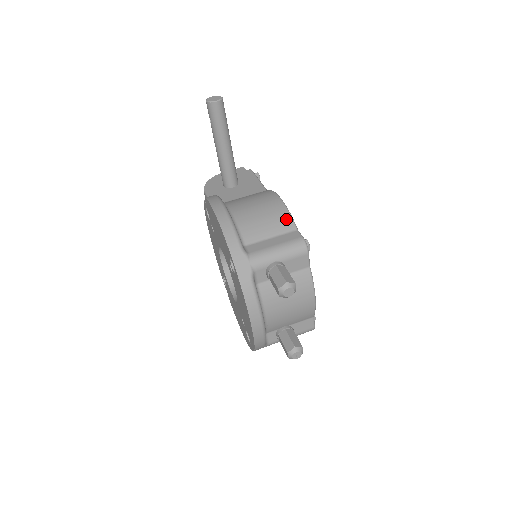
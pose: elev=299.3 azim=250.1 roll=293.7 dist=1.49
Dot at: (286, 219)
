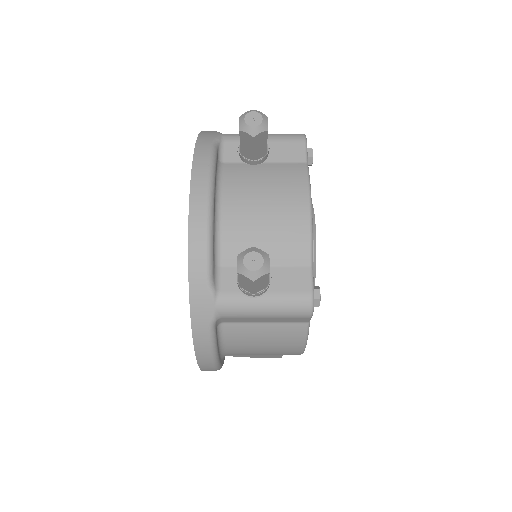
Dot at: occluded
